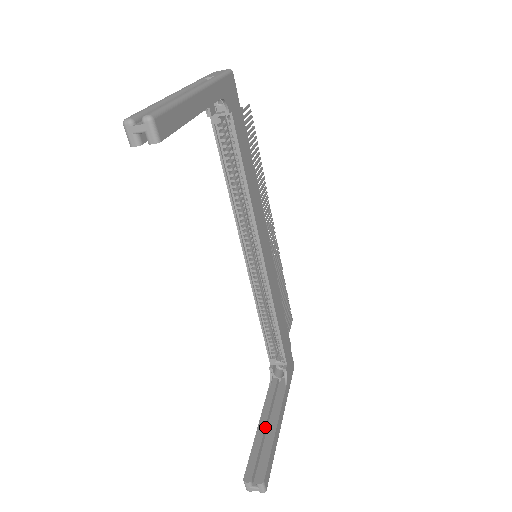
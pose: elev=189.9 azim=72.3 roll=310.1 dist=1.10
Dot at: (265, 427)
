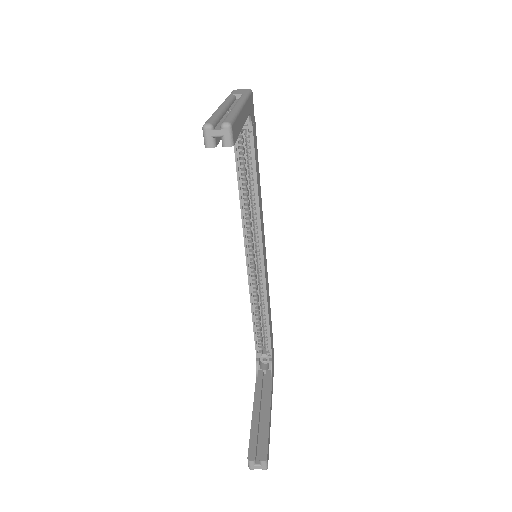
Dot at: (259, 413)
